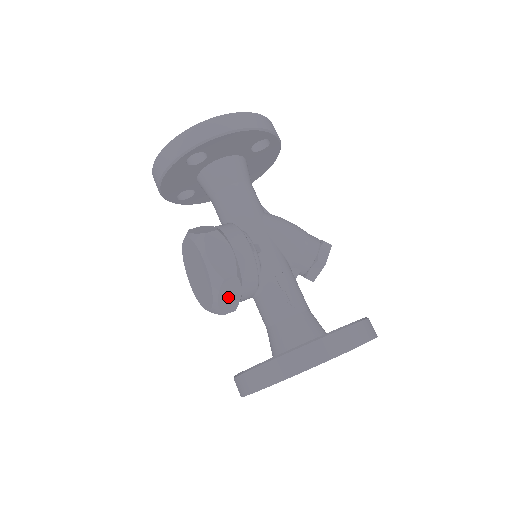
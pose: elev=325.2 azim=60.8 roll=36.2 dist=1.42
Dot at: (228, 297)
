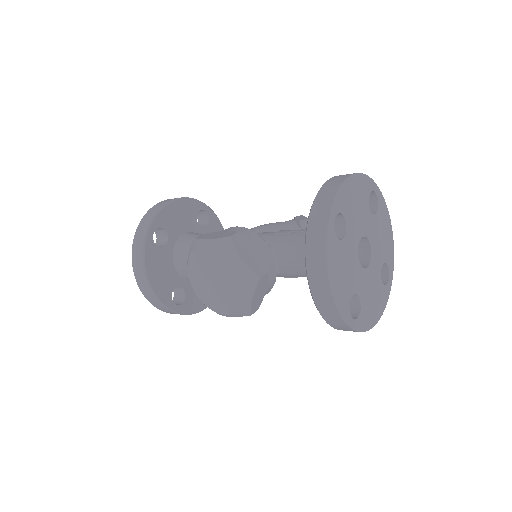
Dot at: (249, 256)
